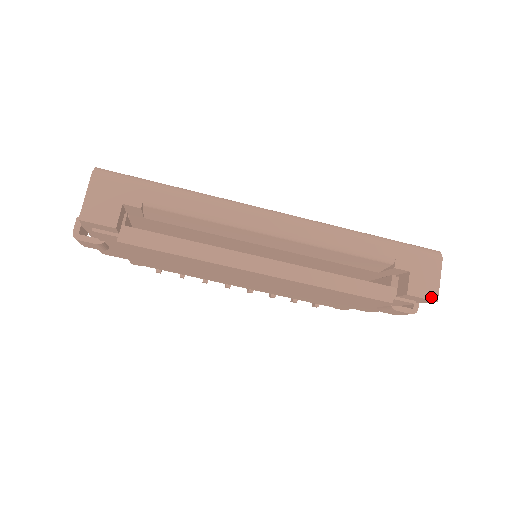
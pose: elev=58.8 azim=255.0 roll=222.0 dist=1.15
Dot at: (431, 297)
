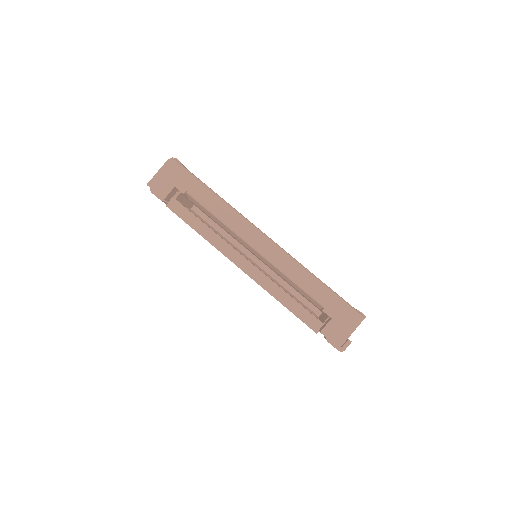
Dot at: (337, 342)
